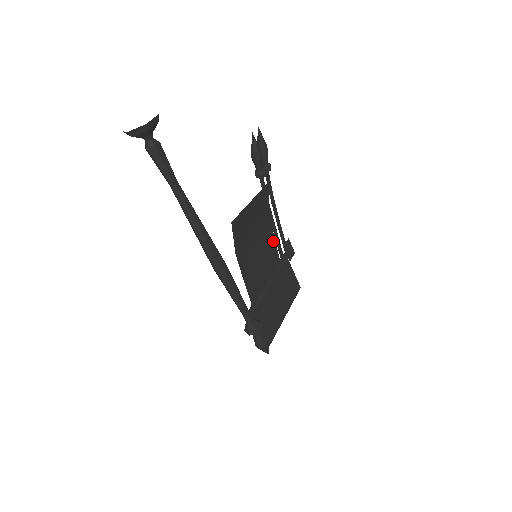
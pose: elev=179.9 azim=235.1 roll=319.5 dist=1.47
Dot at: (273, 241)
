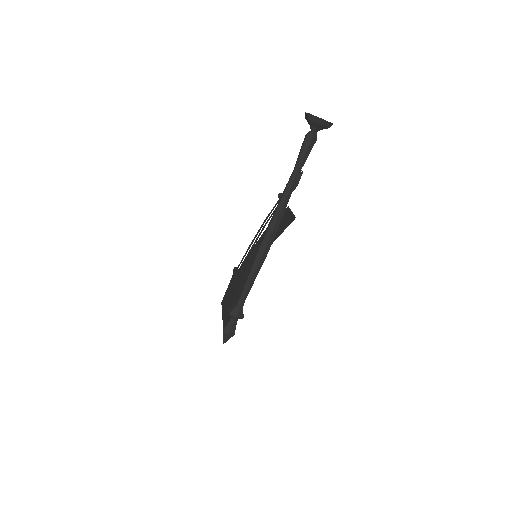
Dot at: occluded
